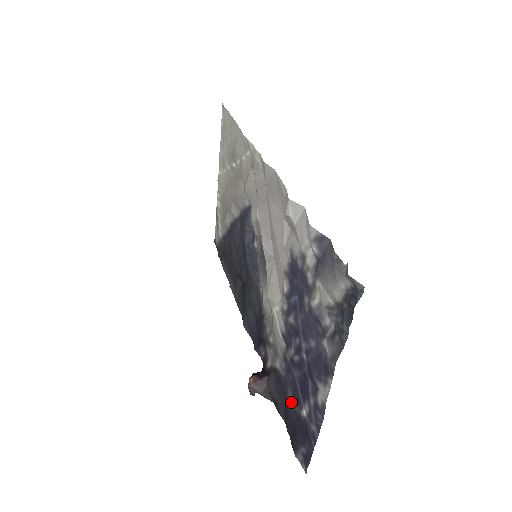
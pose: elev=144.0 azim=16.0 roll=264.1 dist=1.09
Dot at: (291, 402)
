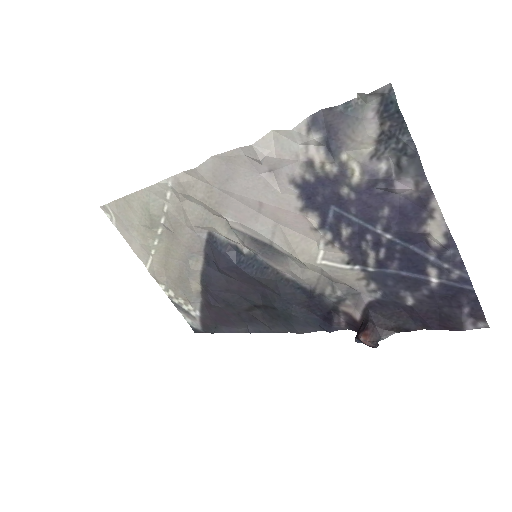
Dot at: (413, 298)
